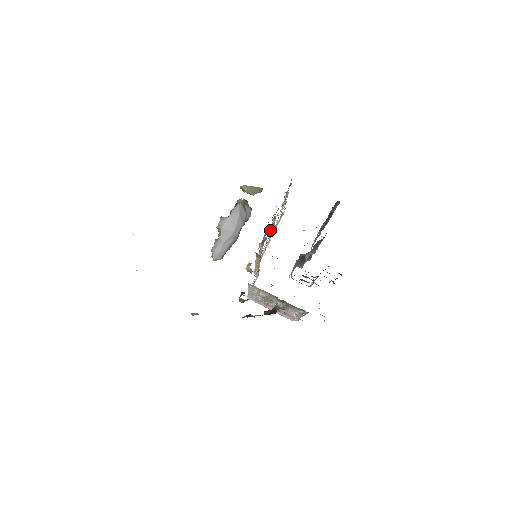
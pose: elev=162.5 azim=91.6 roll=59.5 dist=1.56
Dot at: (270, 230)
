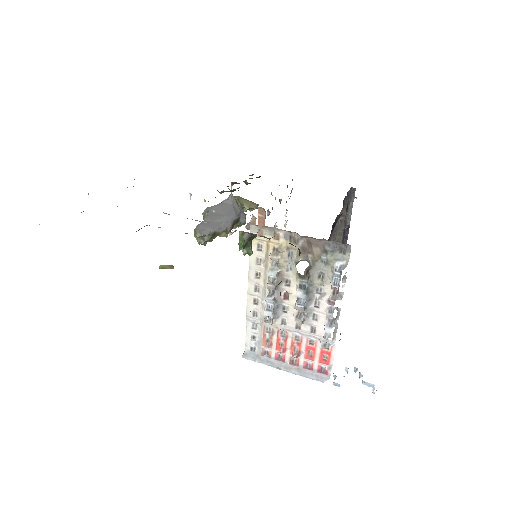
Dot at: occluded
